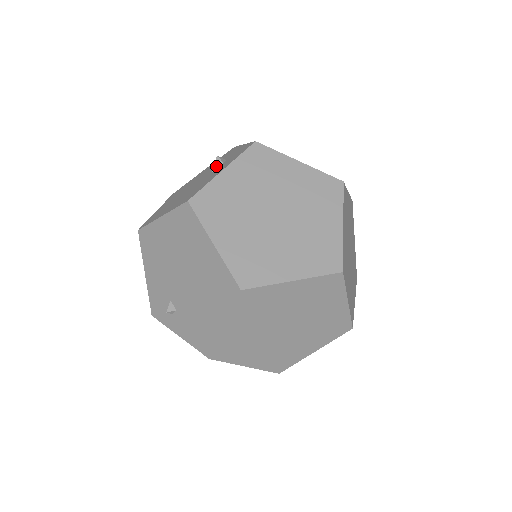
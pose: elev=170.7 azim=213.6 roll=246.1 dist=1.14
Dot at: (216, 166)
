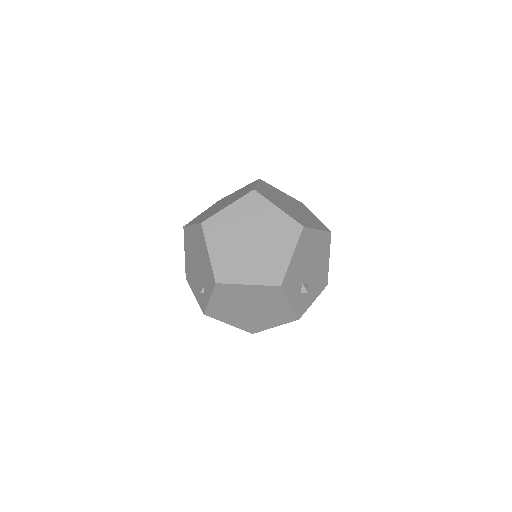
Dot at: occluded
